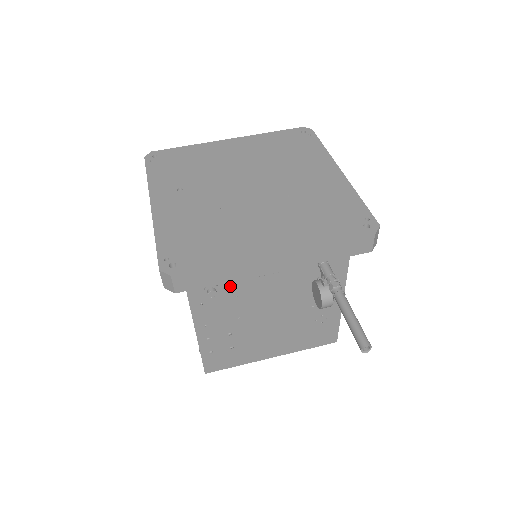
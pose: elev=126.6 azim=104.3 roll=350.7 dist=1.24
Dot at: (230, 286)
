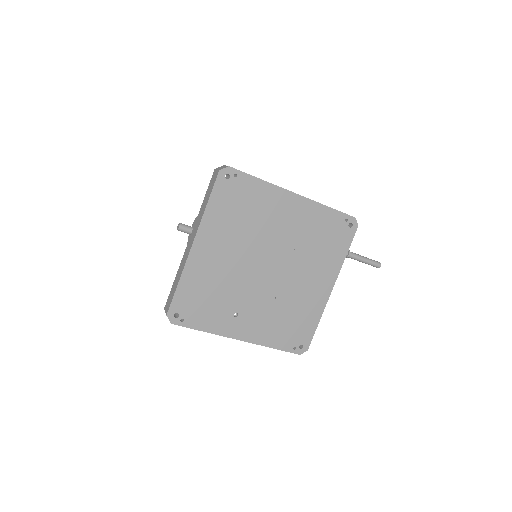
Dot at: occluded
